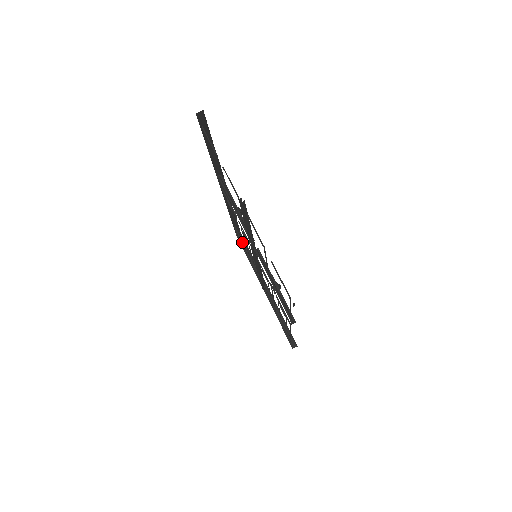
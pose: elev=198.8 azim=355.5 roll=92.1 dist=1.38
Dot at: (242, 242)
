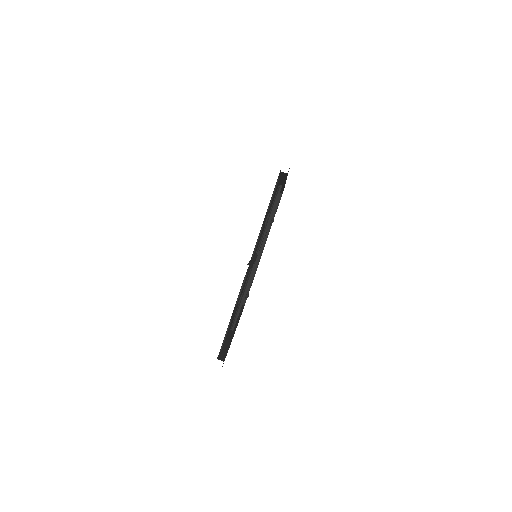
Dot at: occluded
